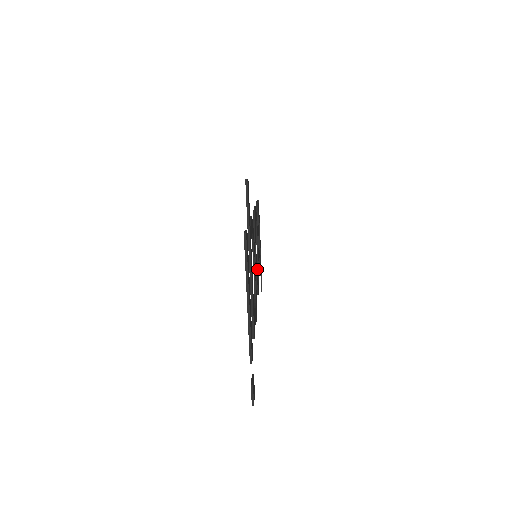
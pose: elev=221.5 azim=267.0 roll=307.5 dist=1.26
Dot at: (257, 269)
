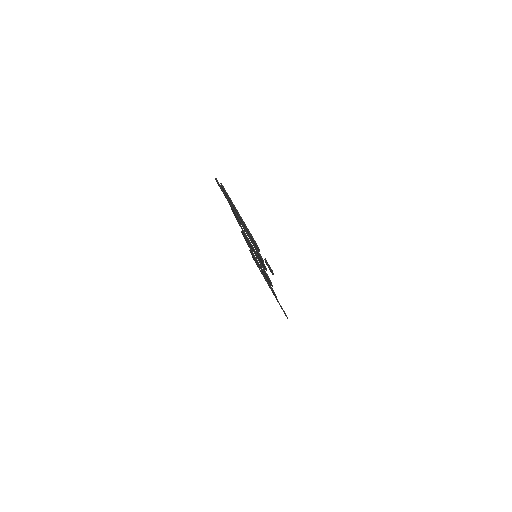
Dot at: occluded
